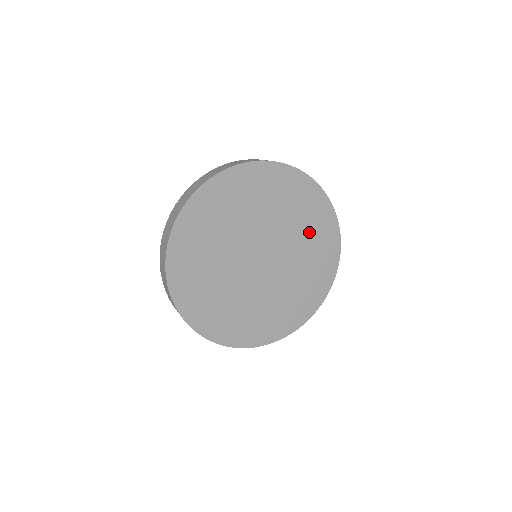
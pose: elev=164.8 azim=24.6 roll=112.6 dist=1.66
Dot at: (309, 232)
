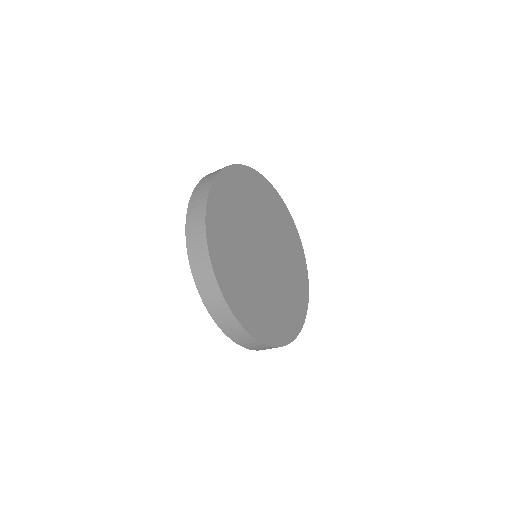
Dot at: (290, 252)
